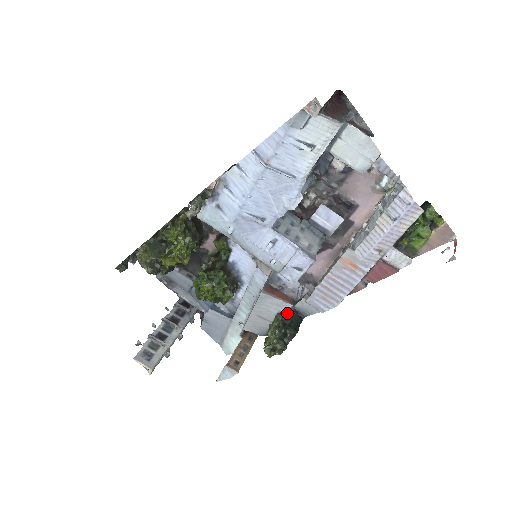
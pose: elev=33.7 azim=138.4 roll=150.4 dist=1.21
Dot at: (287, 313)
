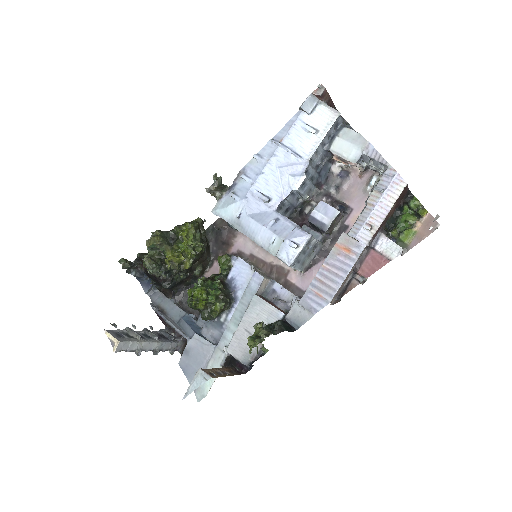
Dot at: (277, 320)
